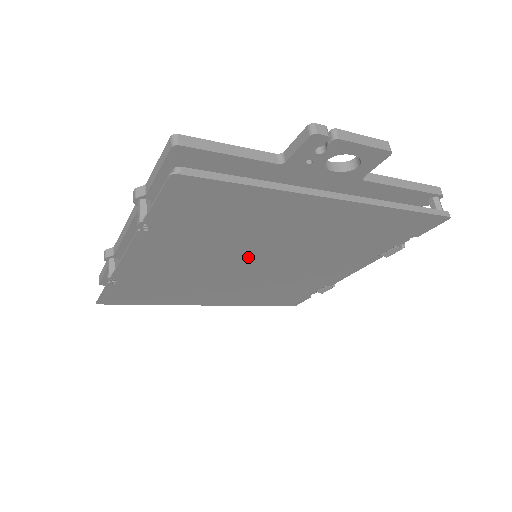
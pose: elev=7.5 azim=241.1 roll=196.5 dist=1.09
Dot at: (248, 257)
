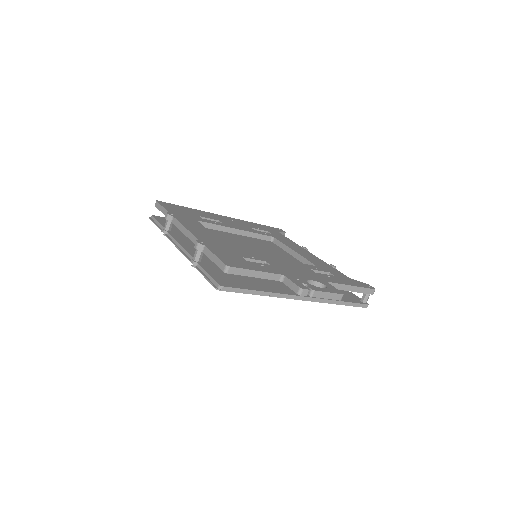
Dot at: occluded
